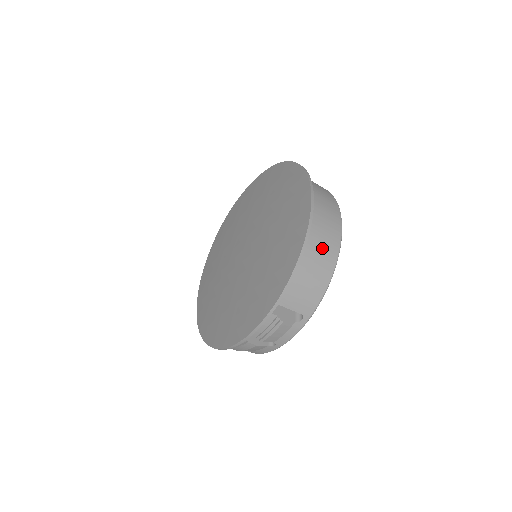
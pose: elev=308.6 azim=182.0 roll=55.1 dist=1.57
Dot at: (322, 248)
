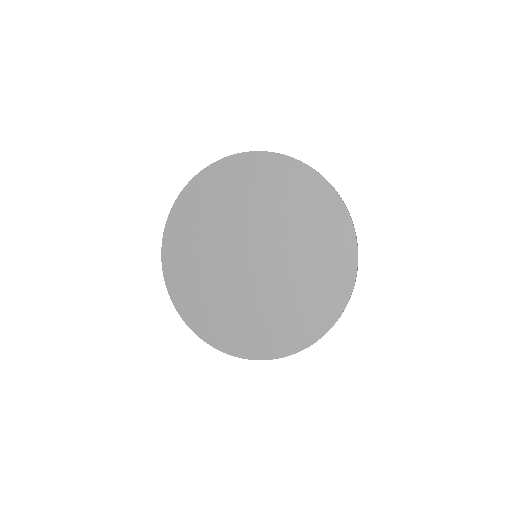
Dot at: occluded
